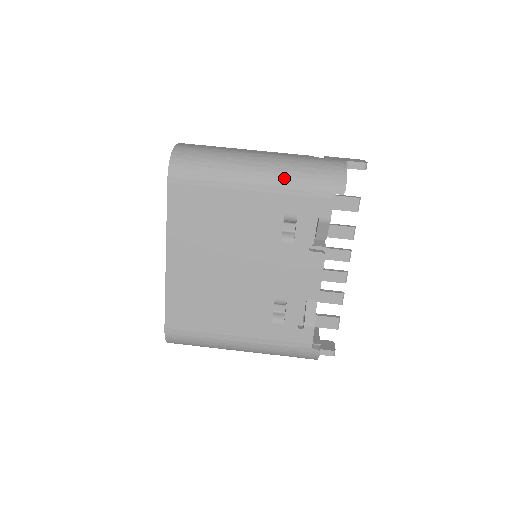
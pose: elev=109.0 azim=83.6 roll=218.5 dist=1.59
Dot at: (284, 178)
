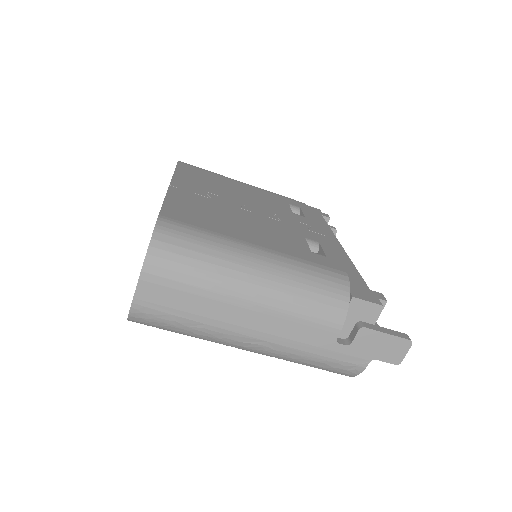
Dot at: occluded
